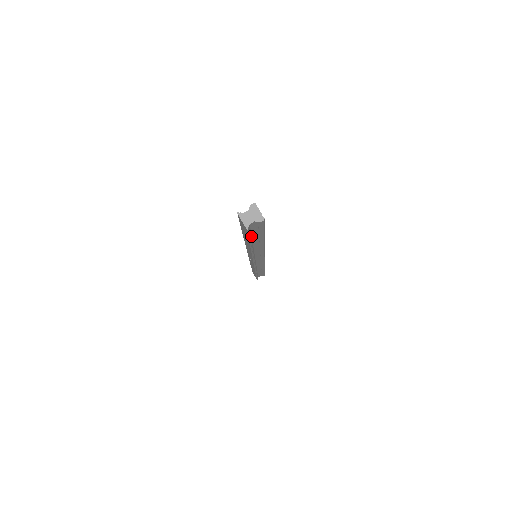
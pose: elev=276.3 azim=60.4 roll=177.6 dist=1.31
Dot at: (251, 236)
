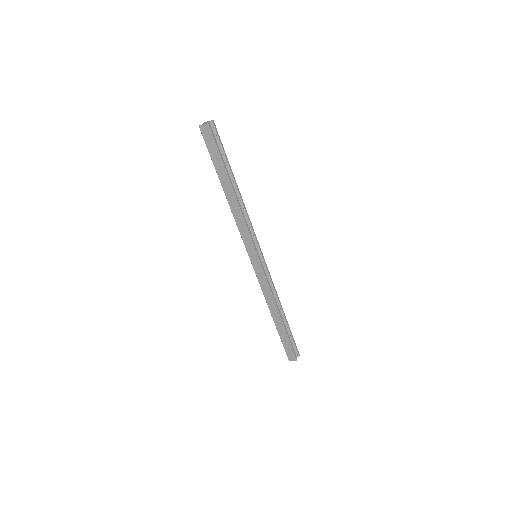
Dot at: (220, 157)
